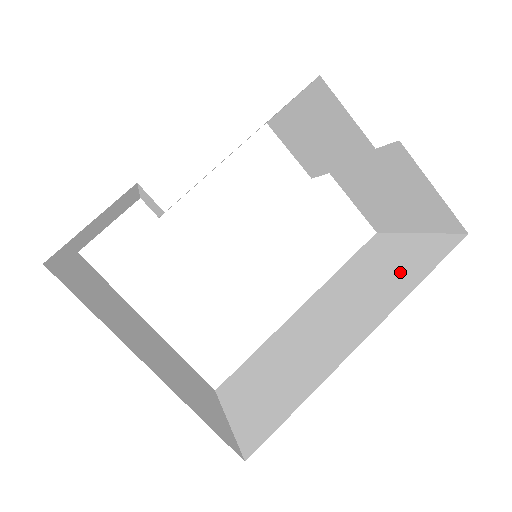
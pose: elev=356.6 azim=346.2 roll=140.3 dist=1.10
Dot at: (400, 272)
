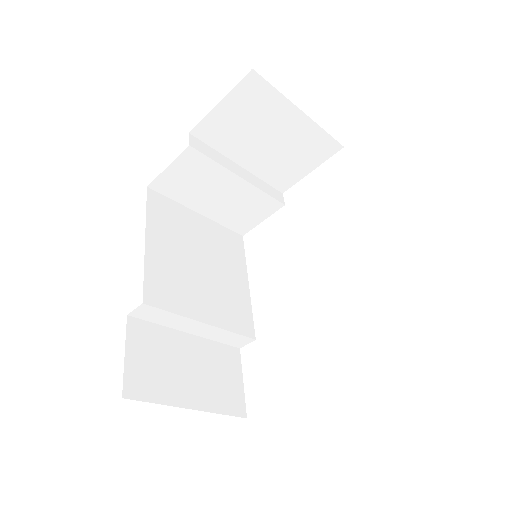
Dot at: occluded
